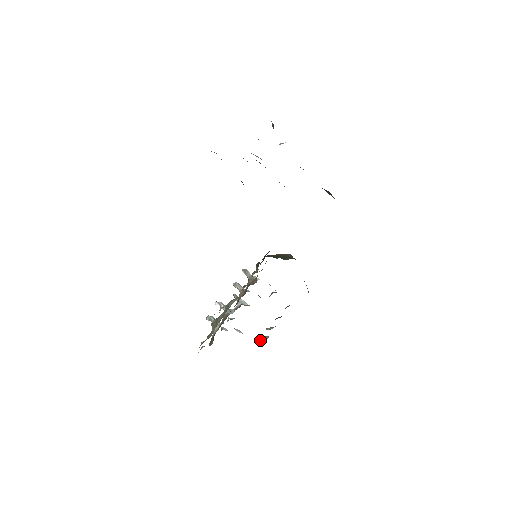
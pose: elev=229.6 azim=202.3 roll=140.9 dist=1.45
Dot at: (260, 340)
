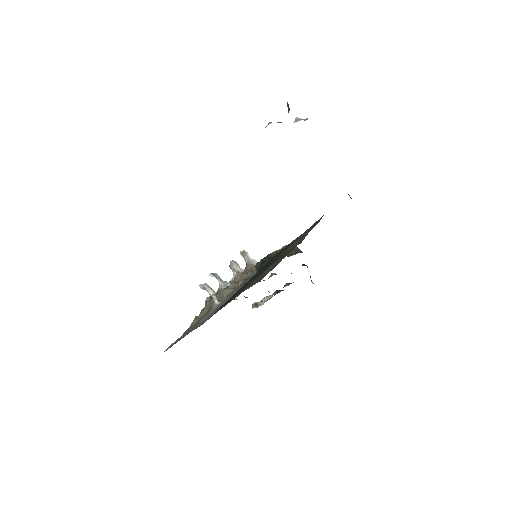
Dot at: (256, 307)
